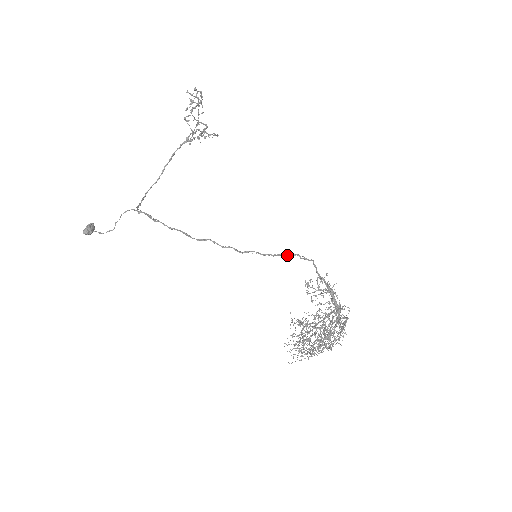
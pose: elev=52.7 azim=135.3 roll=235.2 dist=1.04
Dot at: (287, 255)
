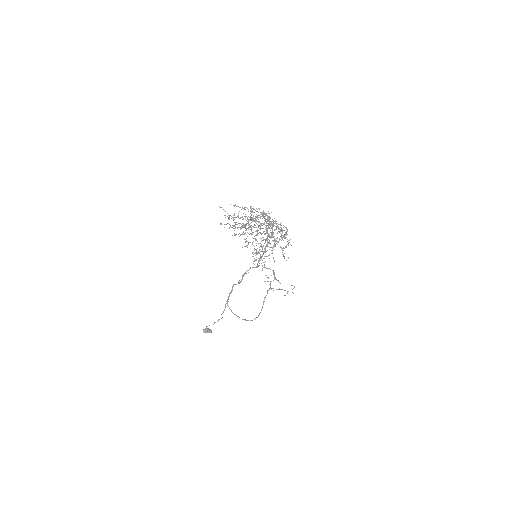
Dot at: (268, 243)
